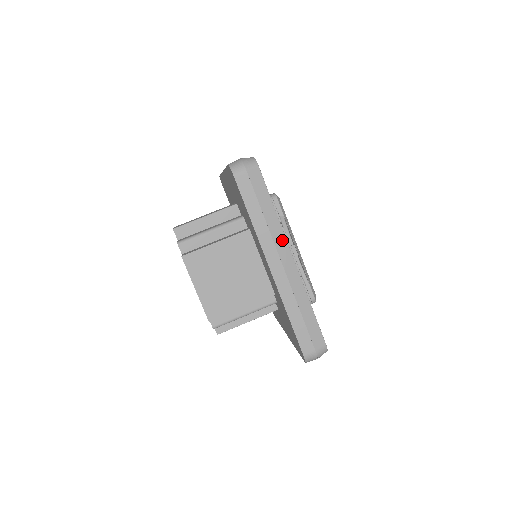
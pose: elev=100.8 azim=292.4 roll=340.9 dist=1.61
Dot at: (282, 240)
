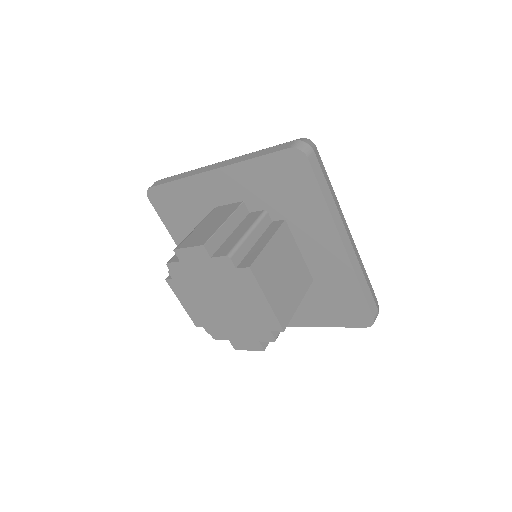
Dot at: (342, 215)
